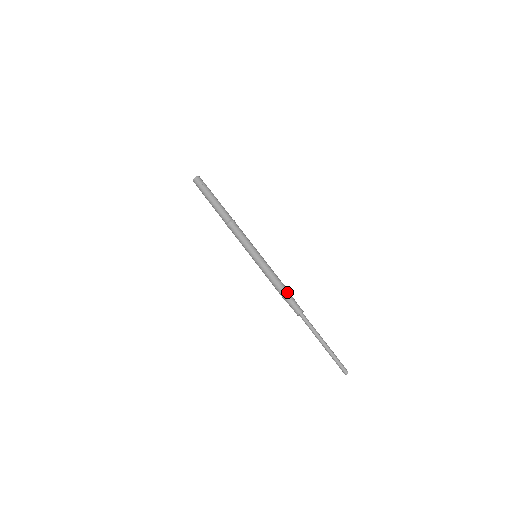
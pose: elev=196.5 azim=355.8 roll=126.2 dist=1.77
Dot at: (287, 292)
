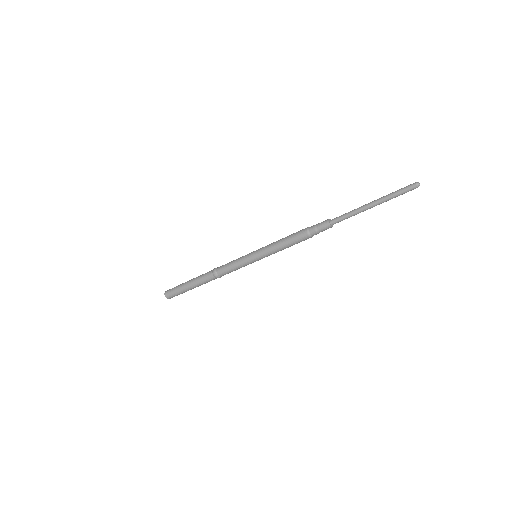
Dot at: (302, 229)
